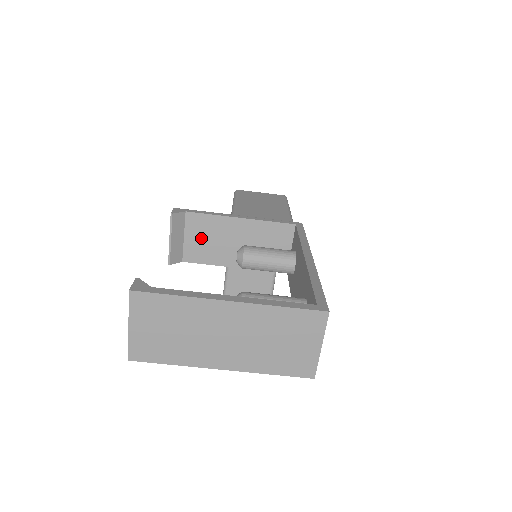
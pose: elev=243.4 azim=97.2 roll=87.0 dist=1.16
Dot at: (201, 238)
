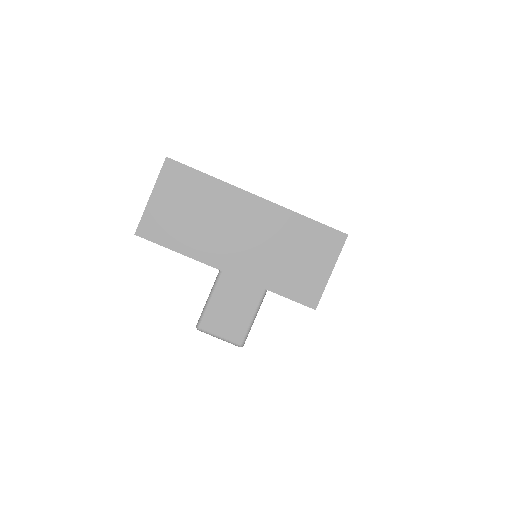
Dot at: occluded
